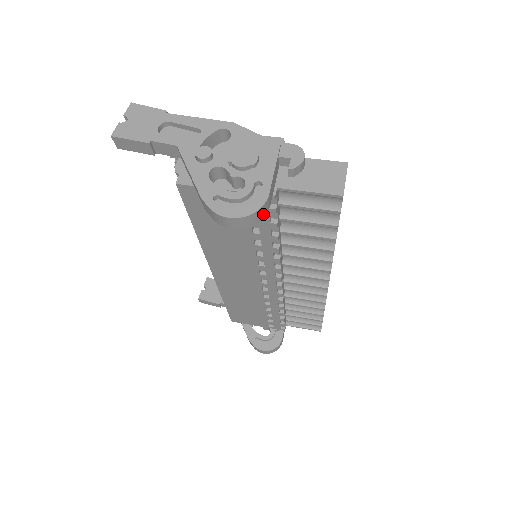
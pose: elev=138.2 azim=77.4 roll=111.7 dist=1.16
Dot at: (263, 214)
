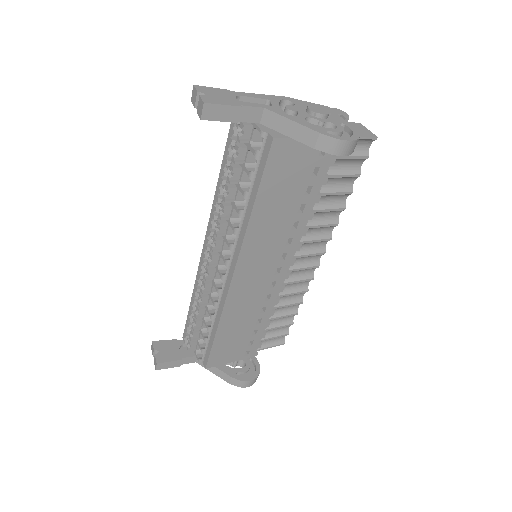
Dot at: occluded
